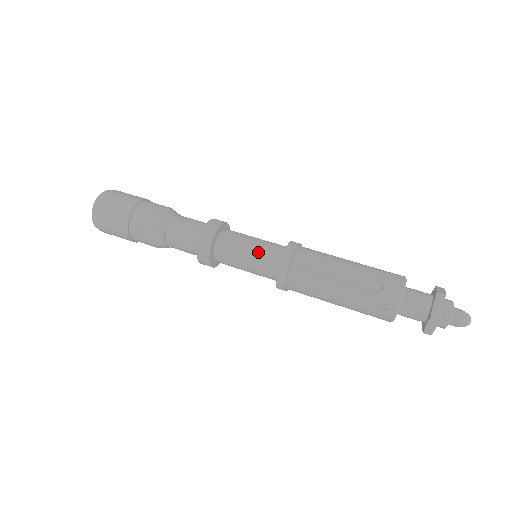
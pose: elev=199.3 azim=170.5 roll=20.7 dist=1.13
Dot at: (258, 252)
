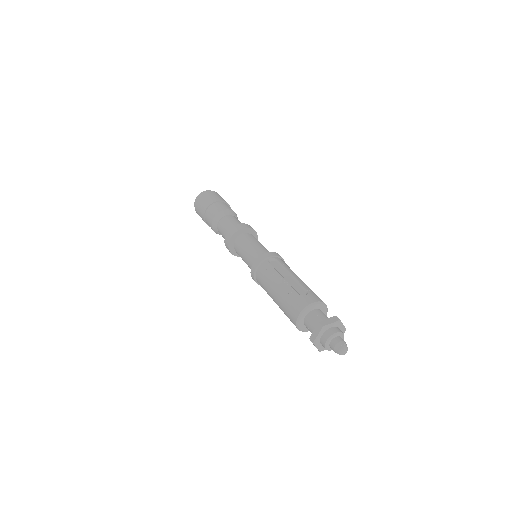
Dot at: (258, 247)
